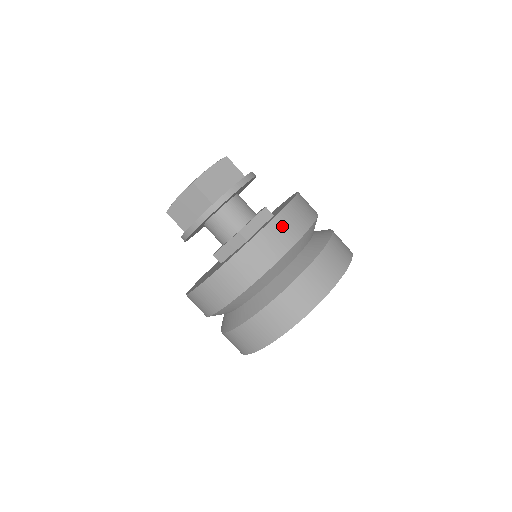
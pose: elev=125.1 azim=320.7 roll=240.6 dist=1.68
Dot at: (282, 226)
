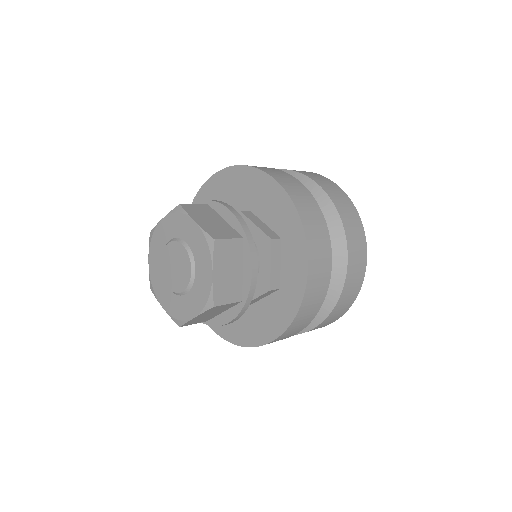
Dot at: (317, 264)
